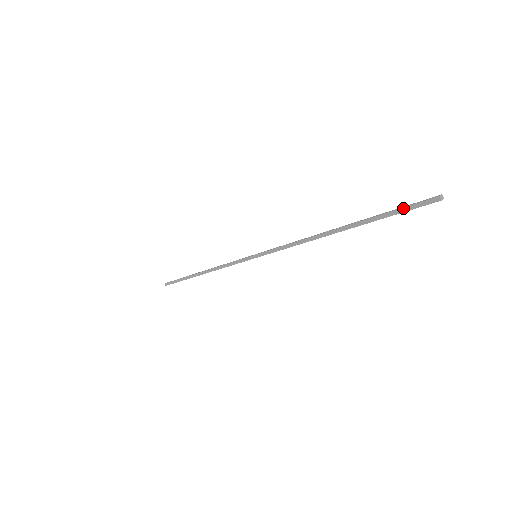
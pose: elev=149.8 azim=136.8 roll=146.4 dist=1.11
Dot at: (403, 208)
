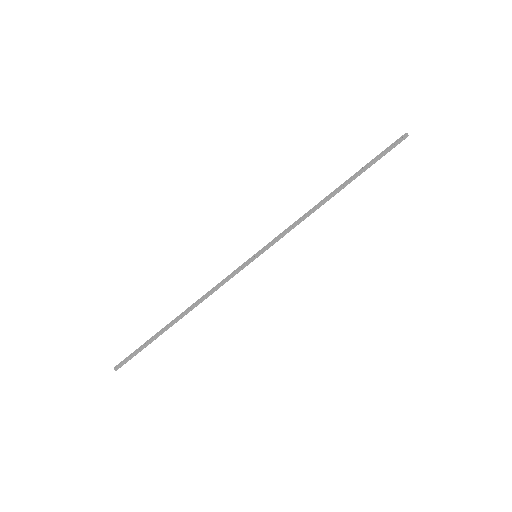
Dot at: (386, 151)
